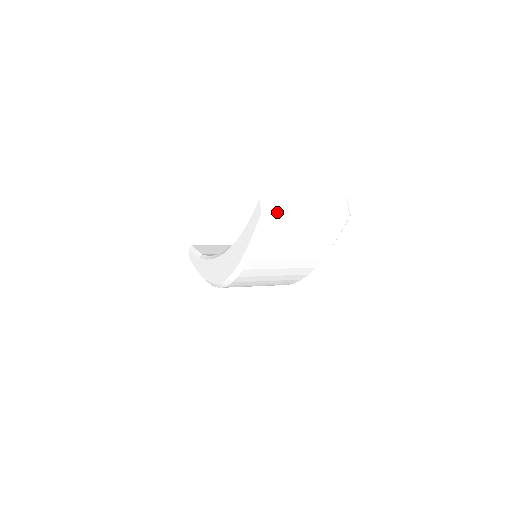
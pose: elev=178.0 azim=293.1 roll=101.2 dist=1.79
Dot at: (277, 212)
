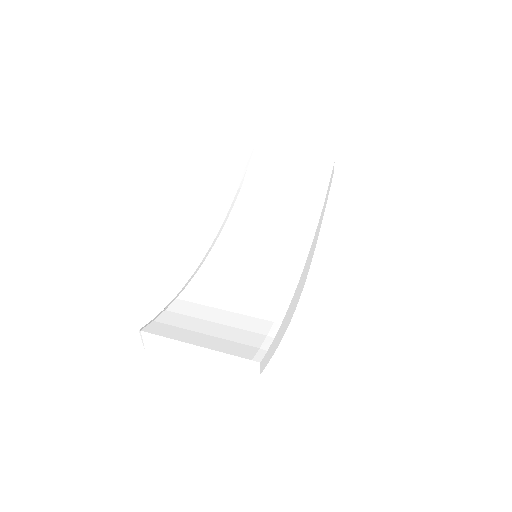
Dot at: (155, 351)
